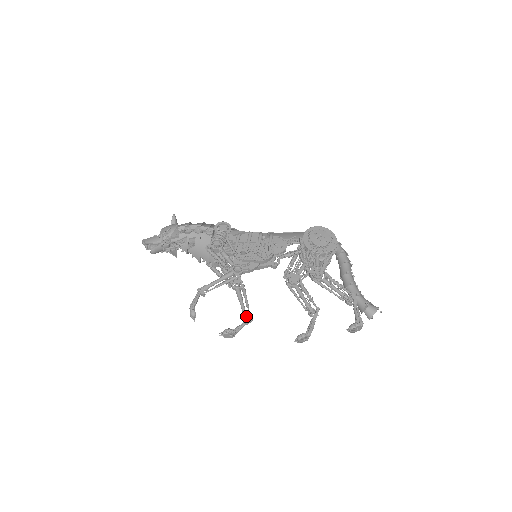
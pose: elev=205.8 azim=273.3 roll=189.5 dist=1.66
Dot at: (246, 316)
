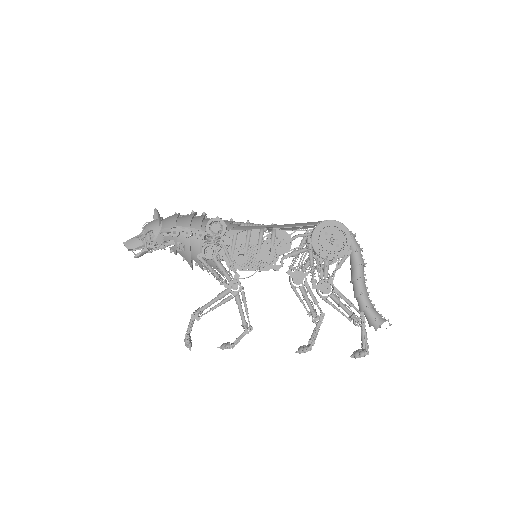
Dot at: (245, 327)
